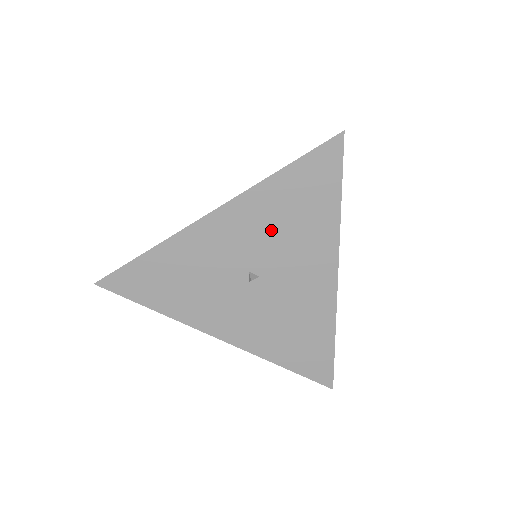
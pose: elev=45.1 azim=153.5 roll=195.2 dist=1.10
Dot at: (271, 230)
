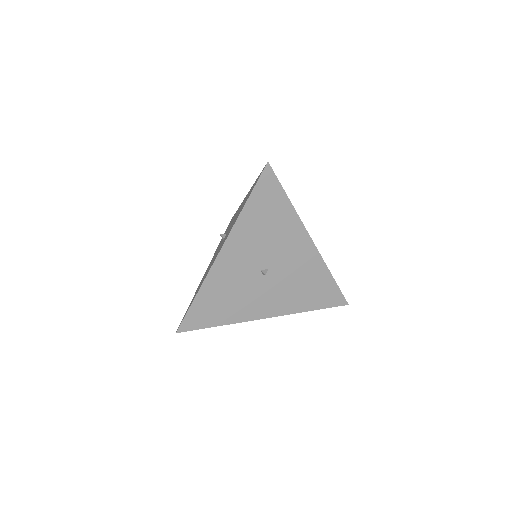
Dot at: (259, 240)
